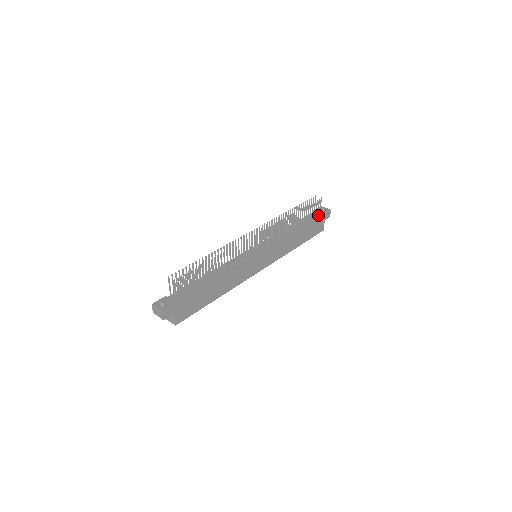
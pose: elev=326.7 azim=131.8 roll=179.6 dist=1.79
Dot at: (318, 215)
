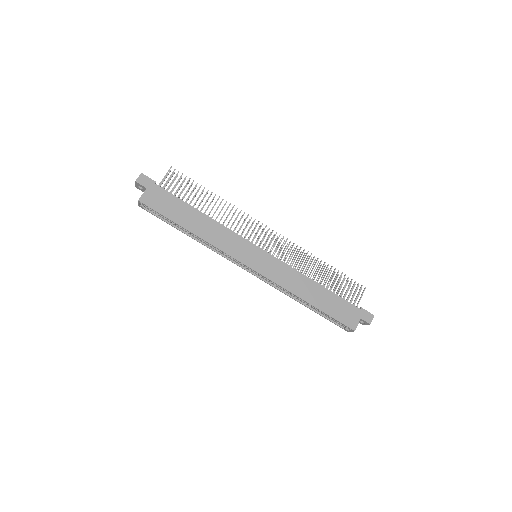
Dot at: occluded
